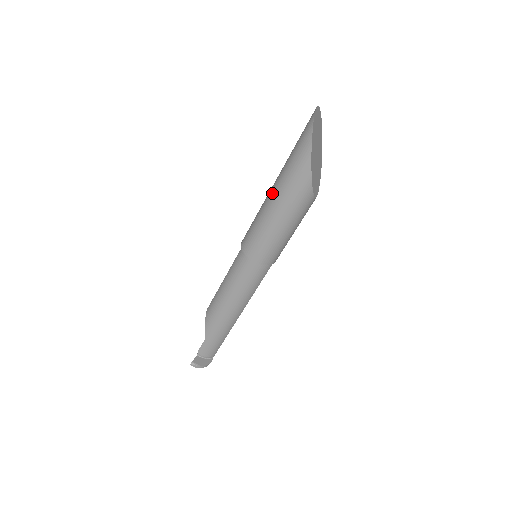
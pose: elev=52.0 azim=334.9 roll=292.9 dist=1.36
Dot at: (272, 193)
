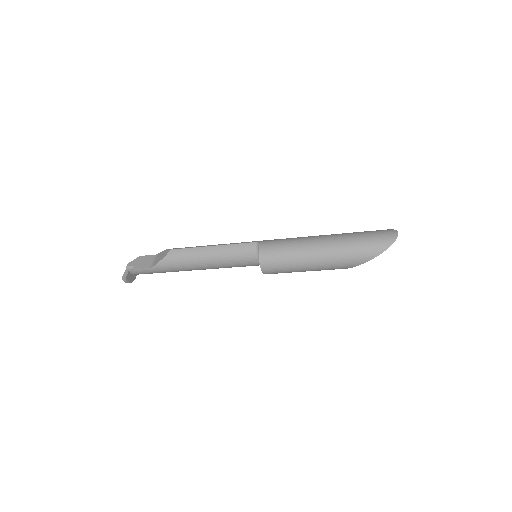
Dot at: (320, 250)
